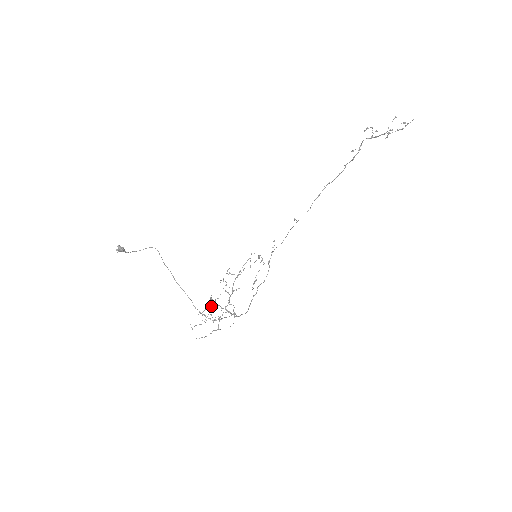
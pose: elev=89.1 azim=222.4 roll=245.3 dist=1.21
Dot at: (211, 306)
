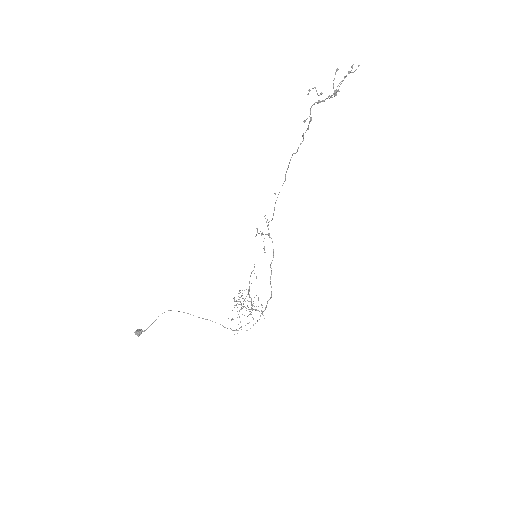
Dot at: occluded
